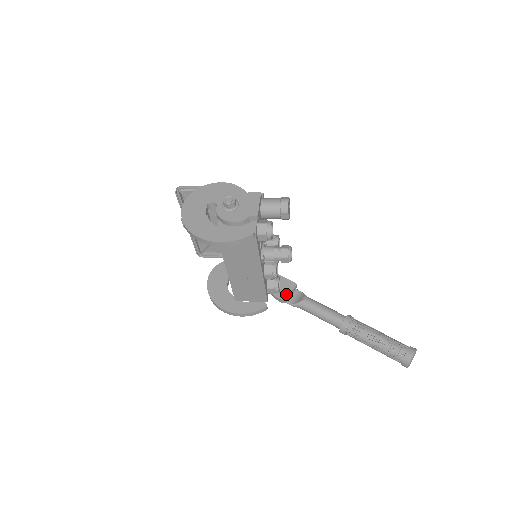
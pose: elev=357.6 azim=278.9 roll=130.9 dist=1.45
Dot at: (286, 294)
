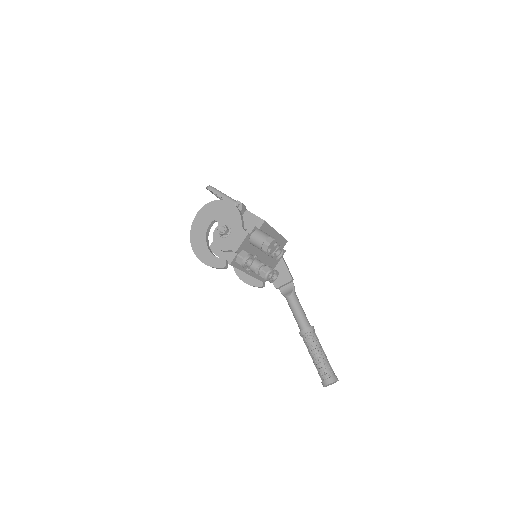
Dot at: (280, 284)
